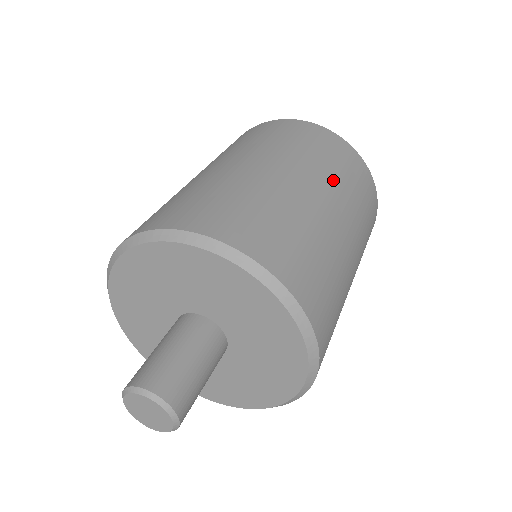
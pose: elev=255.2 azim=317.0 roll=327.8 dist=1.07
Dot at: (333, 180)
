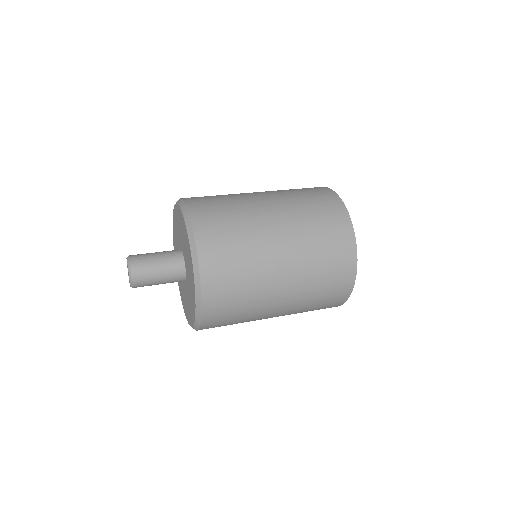
Dot at: (305, 296)
